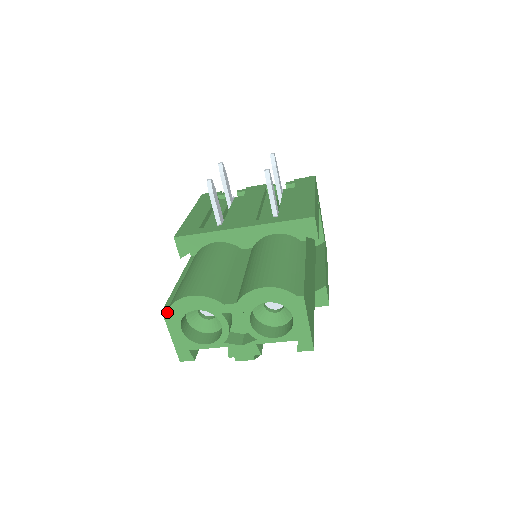
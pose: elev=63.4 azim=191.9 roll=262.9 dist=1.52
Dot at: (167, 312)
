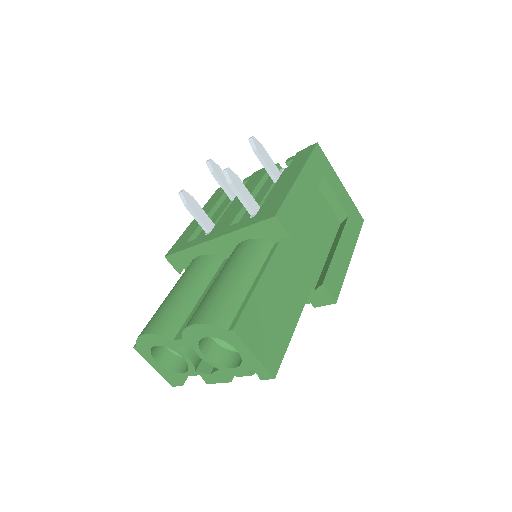
Dot at: (137, 348)
